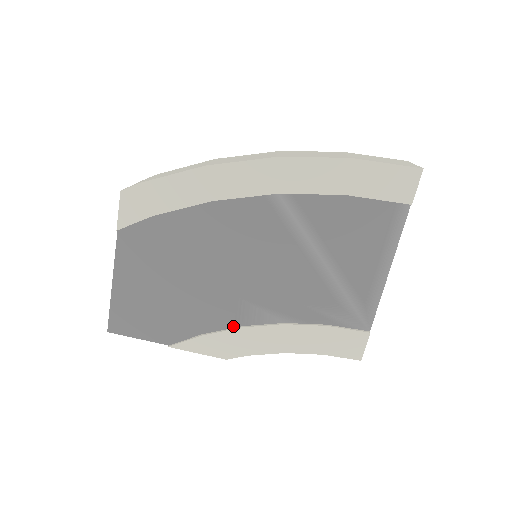
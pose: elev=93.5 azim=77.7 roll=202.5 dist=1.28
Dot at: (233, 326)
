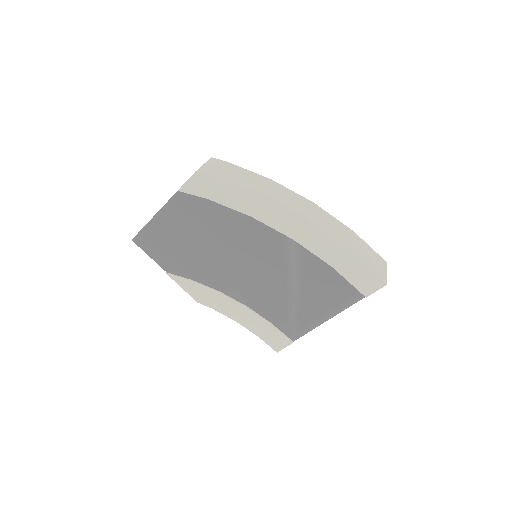
Dot at: (214, 288)
